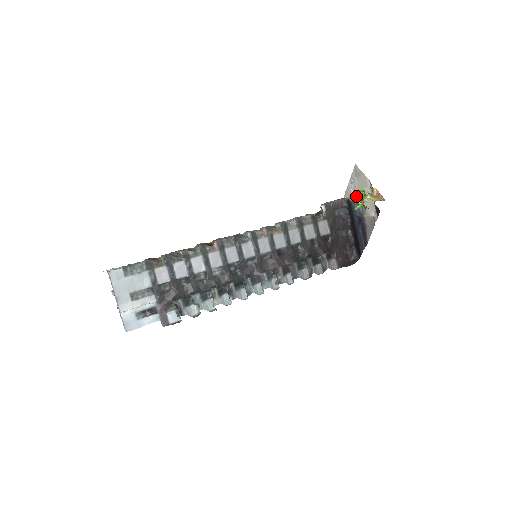
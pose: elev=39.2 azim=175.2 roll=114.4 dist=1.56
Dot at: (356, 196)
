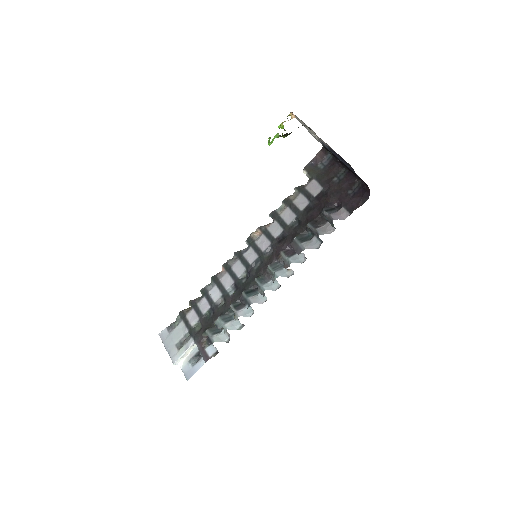
Dot at: occluded
